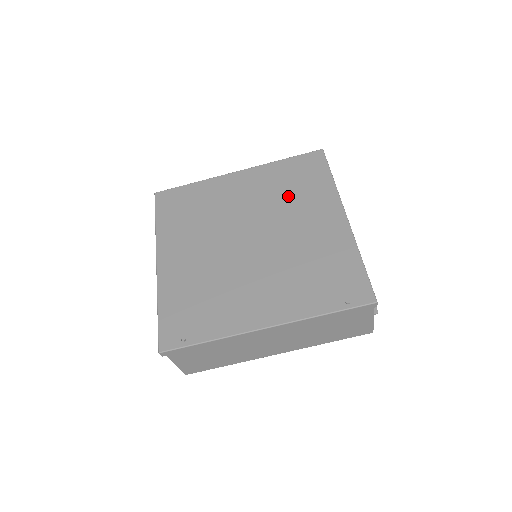
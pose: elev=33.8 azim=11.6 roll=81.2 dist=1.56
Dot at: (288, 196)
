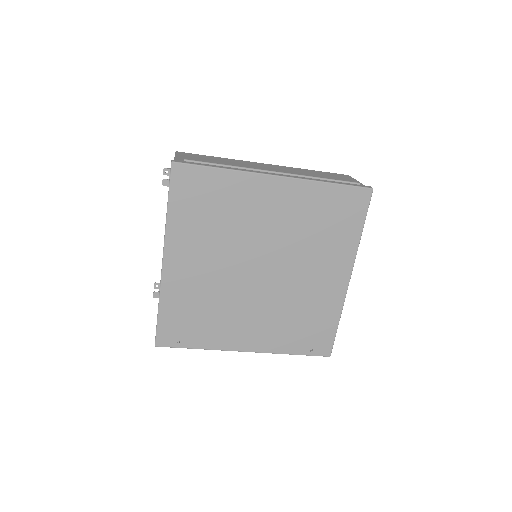
Dot at: (313, 236)
